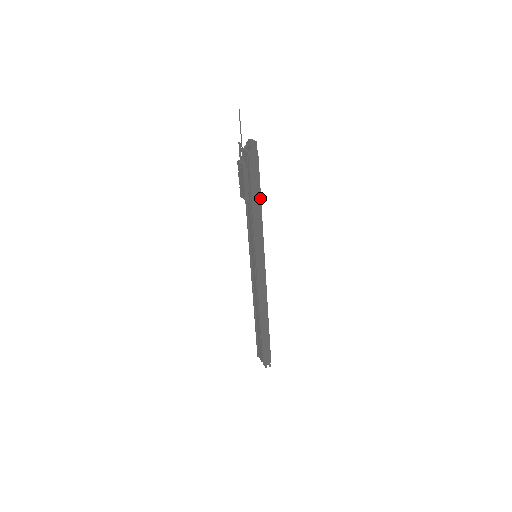
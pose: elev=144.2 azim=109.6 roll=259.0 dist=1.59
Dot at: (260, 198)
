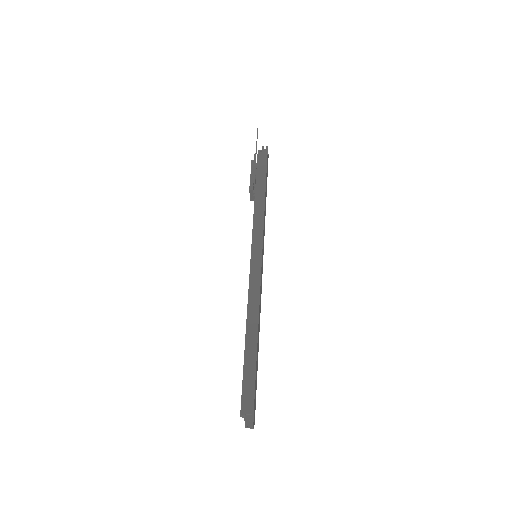
Dot at: (265, 188)
